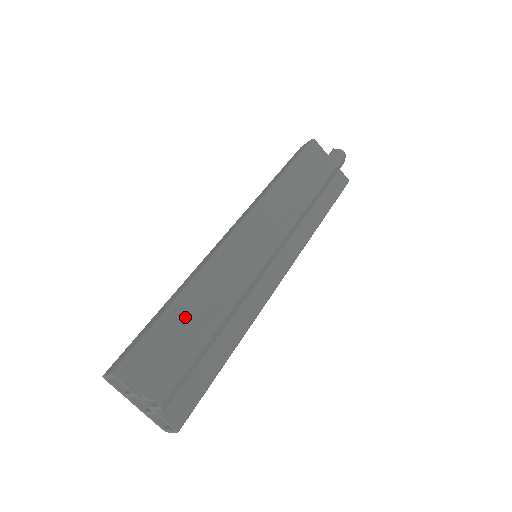
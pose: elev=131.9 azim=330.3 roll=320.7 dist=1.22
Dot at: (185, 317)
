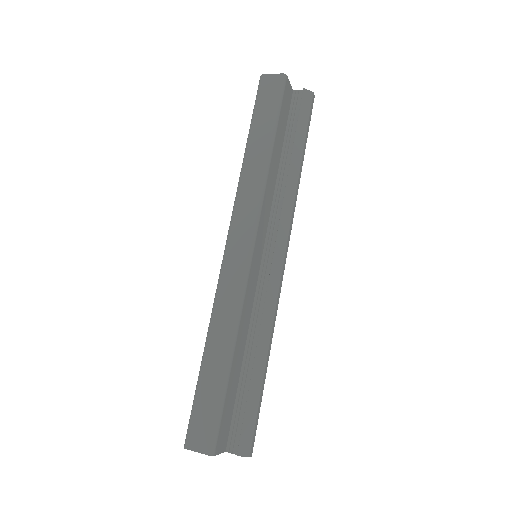
Dot at: (237, 366)
